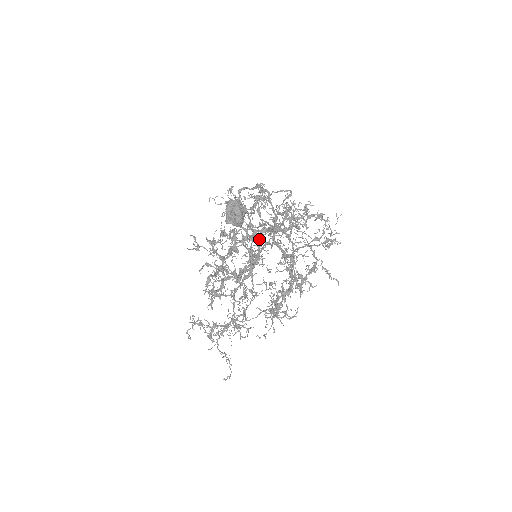
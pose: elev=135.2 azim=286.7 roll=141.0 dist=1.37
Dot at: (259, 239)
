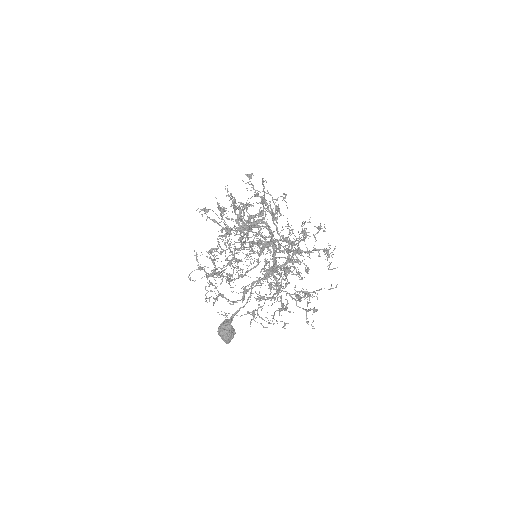
Dot at: occluded
